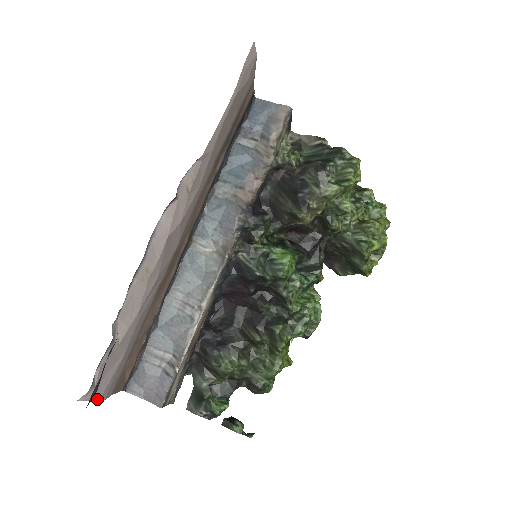
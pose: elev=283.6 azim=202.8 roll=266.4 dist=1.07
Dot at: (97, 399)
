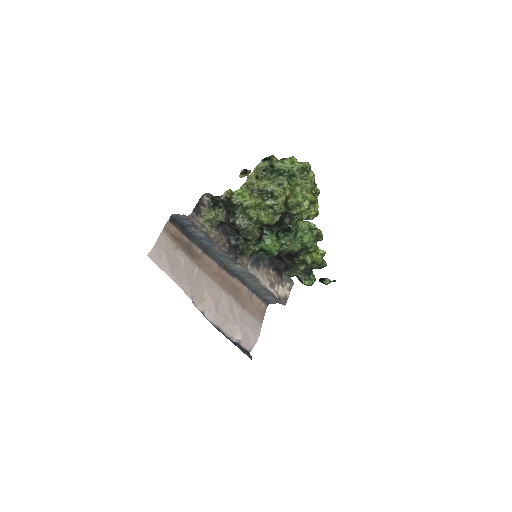
Dot at: occluded
